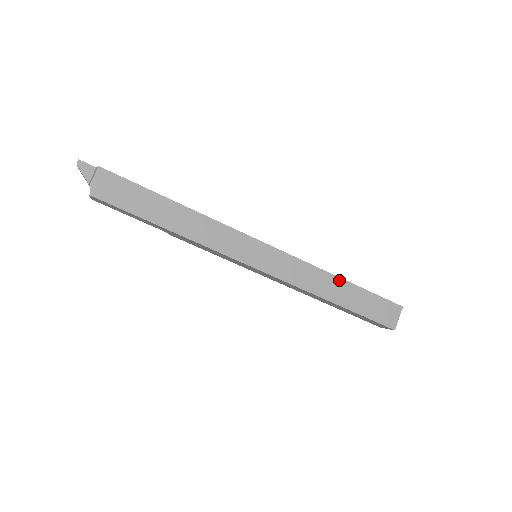
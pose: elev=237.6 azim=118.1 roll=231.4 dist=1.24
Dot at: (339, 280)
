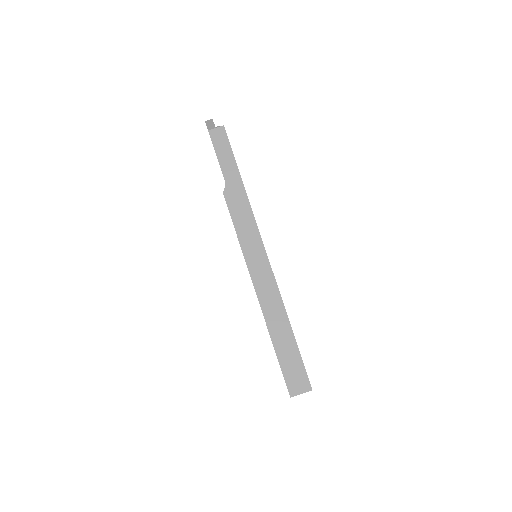
Dot at: occluded
